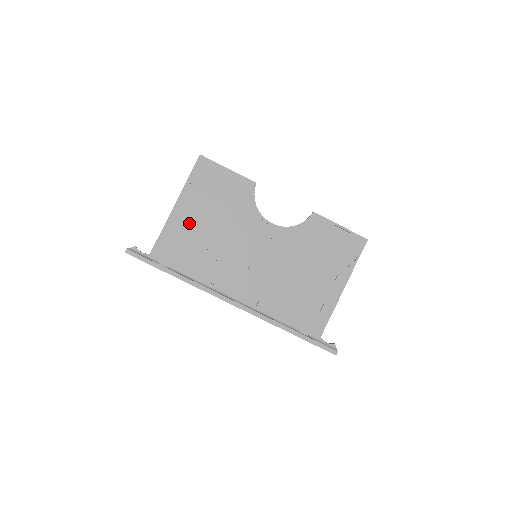
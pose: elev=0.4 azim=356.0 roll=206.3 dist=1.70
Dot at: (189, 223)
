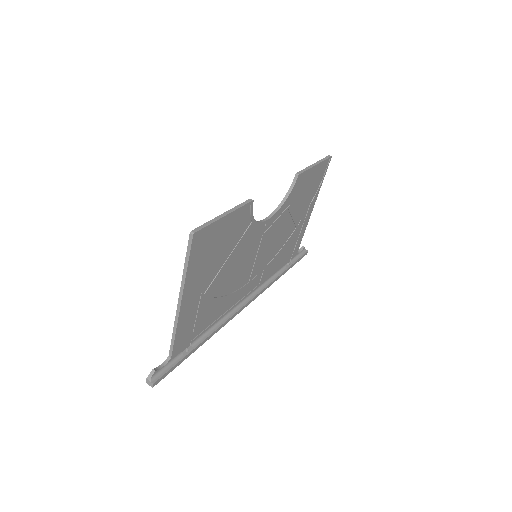
Dot at: (198, 300)
